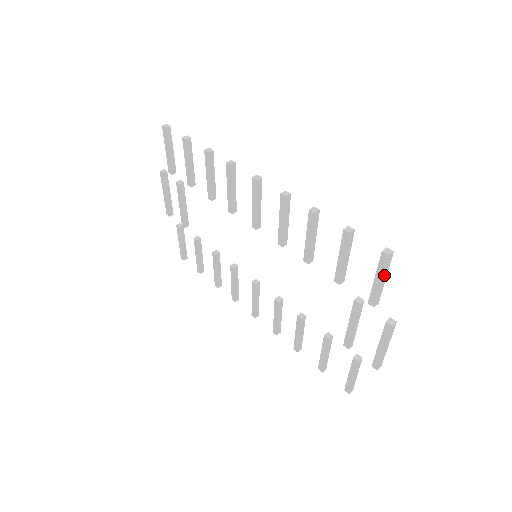
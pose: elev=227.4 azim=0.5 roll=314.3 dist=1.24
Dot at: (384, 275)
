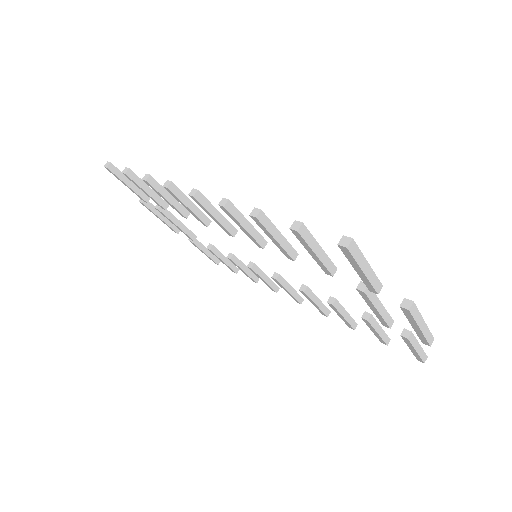
Dot at: (361, 264)
